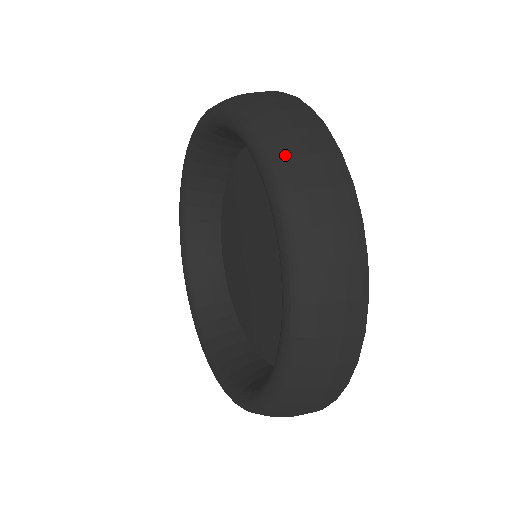
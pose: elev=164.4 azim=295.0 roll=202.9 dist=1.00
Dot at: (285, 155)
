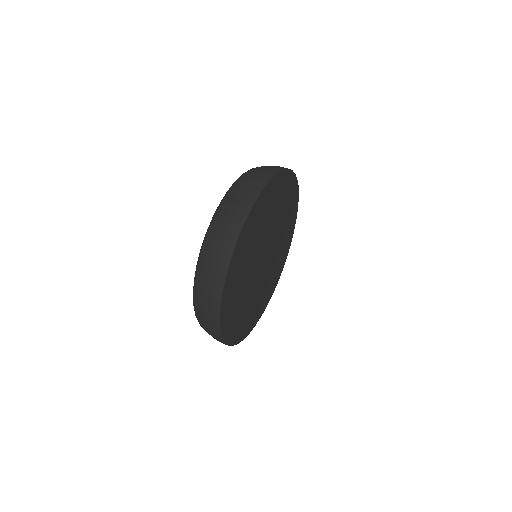
Dot at: (197, 298)
